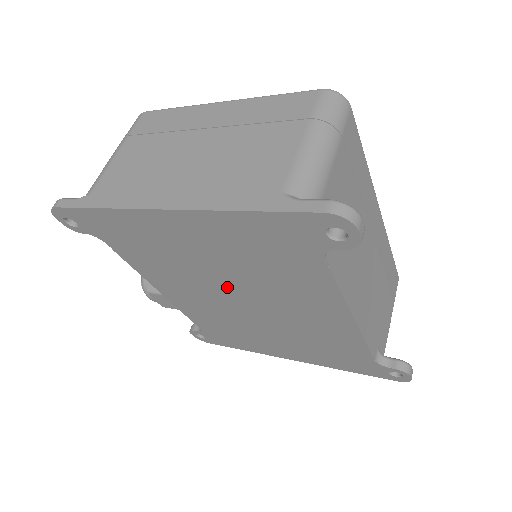
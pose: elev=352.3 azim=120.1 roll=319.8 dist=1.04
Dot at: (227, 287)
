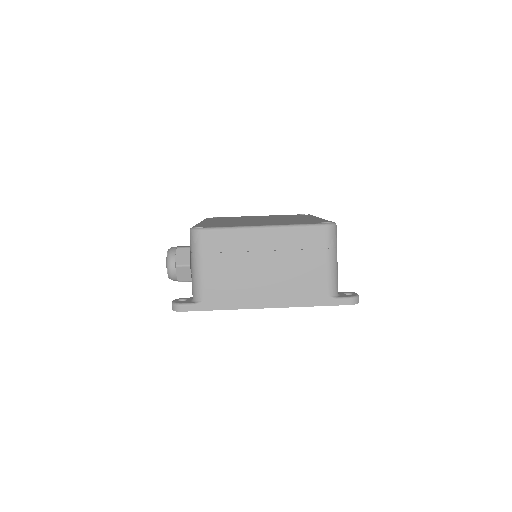
Dot at: occluded
